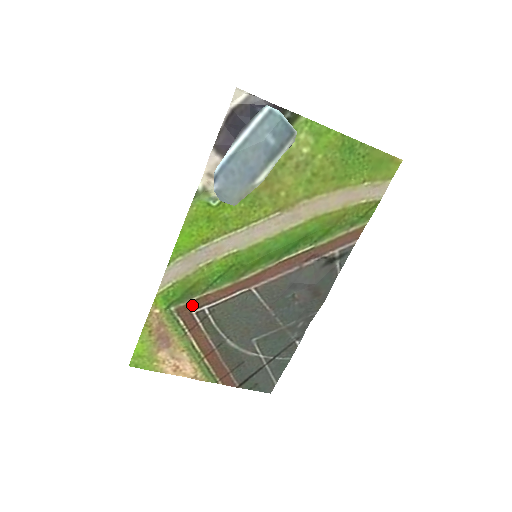
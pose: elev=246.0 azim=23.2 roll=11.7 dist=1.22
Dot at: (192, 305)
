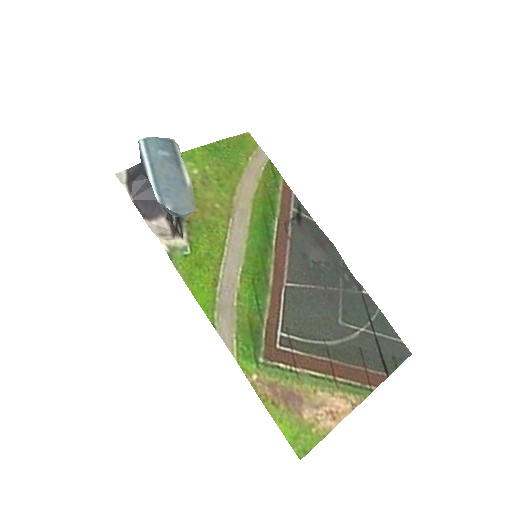
Dot at: (269, 342)
